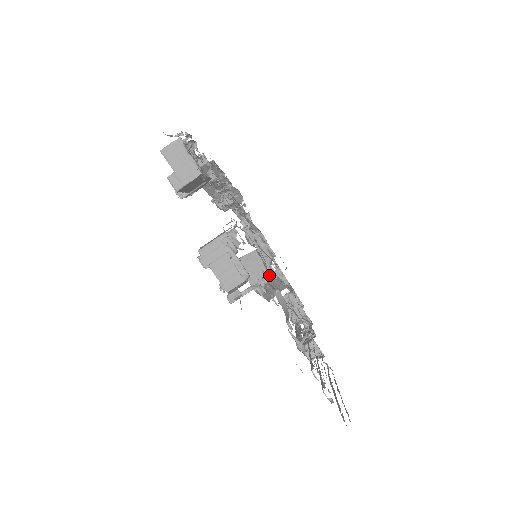
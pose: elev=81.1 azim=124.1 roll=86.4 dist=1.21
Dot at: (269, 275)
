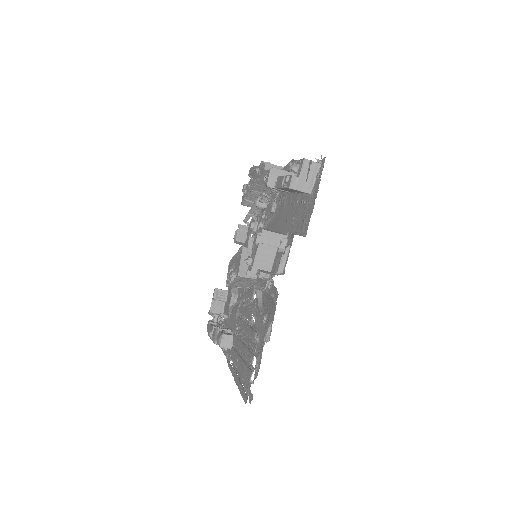
Dot at: occluded
